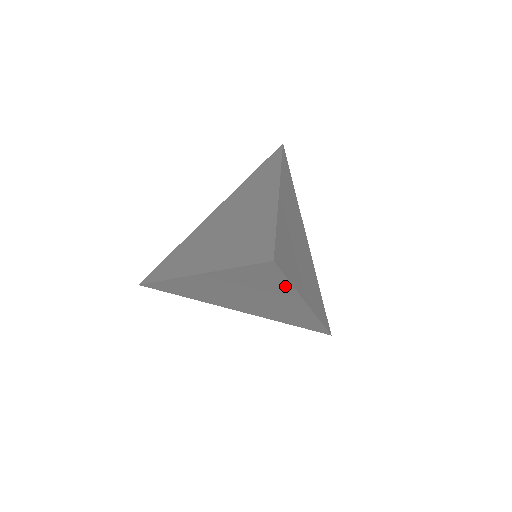
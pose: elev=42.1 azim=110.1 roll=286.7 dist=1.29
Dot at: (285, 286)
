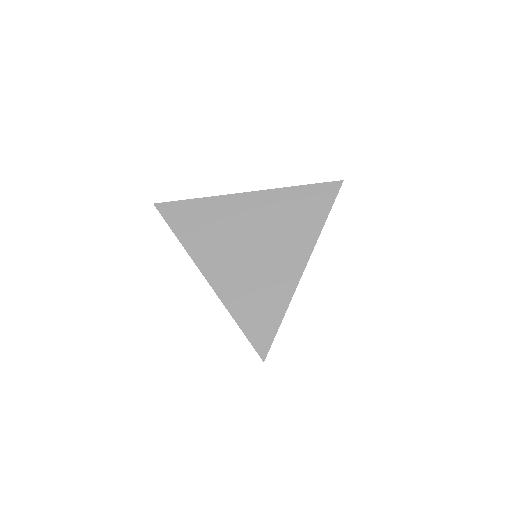
Dot at: (319, 220)
